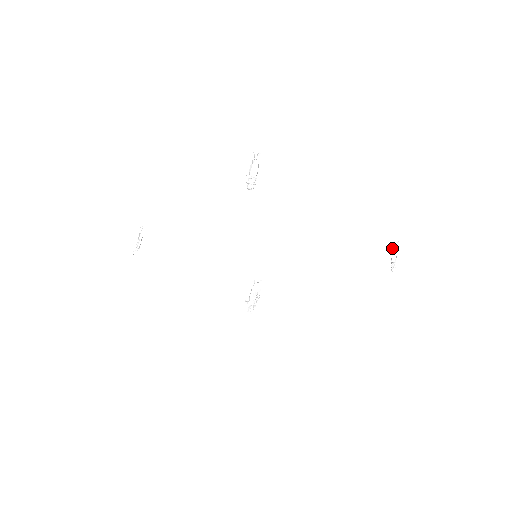
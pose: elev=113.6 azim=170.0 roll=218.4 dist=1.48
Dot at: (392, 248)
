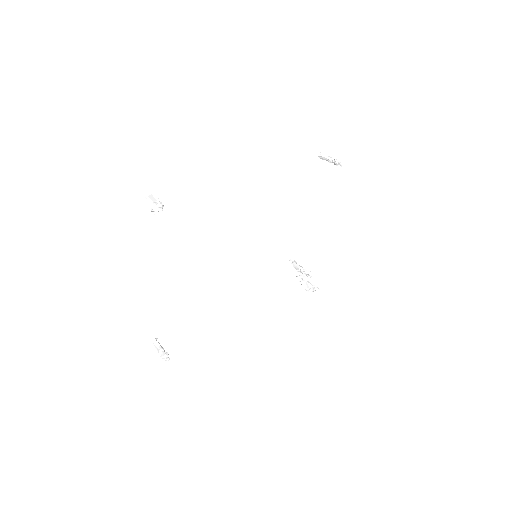
Dot at: (305, 281)
